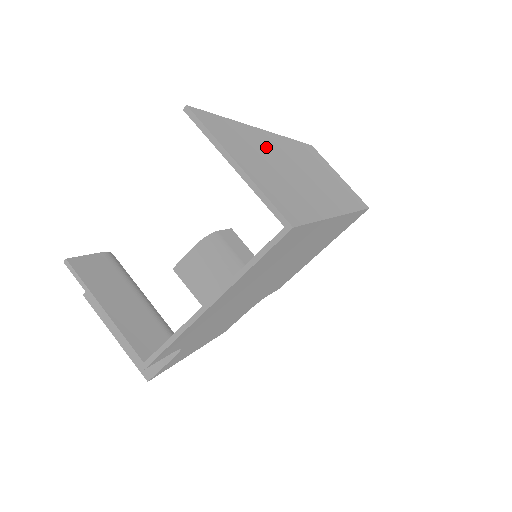
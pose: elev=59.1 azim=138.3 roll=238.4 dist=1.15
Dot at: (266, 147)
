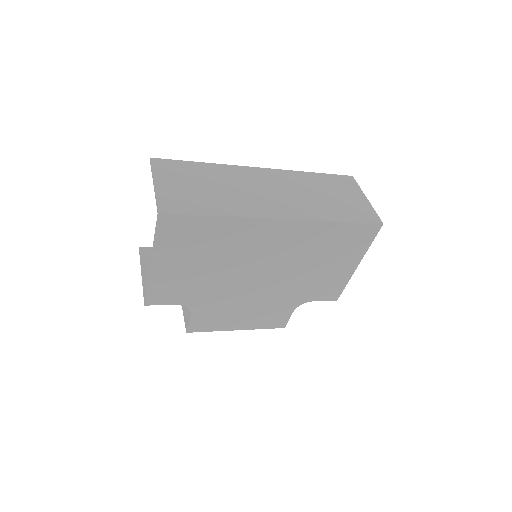
Dot at: (226, 176)
